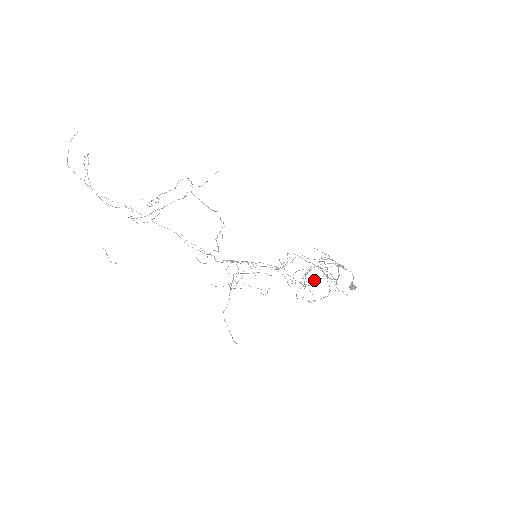
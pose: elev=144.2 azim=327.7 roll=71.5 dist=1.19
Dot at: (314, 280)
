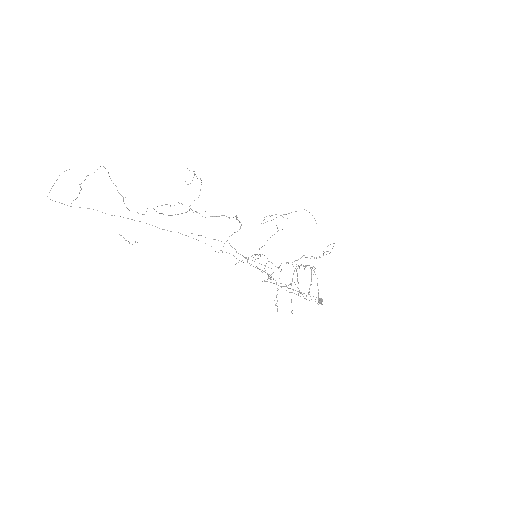
Dot at: (297, 287)
